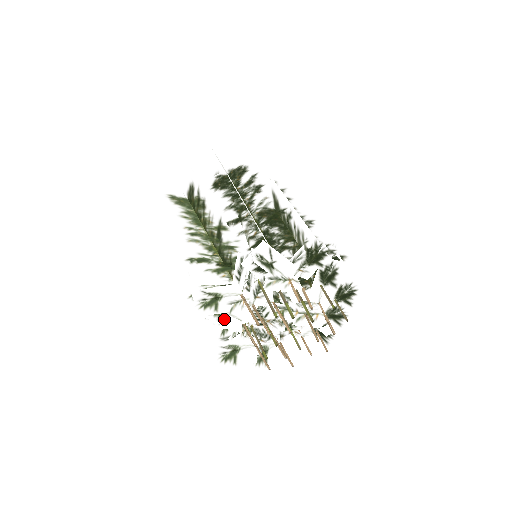
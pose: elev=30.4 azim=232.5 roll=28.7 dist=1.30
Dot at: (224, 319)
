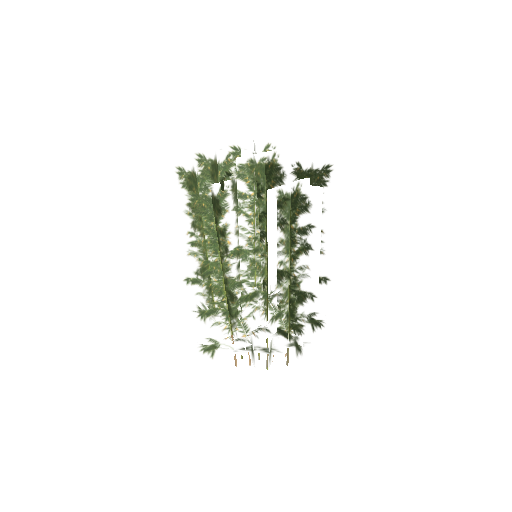
Dot at: occluded
